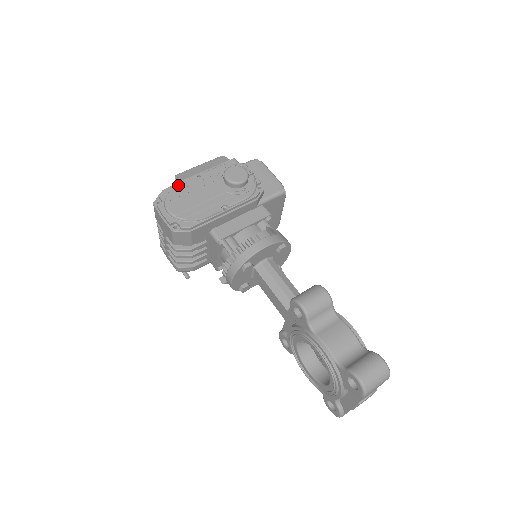
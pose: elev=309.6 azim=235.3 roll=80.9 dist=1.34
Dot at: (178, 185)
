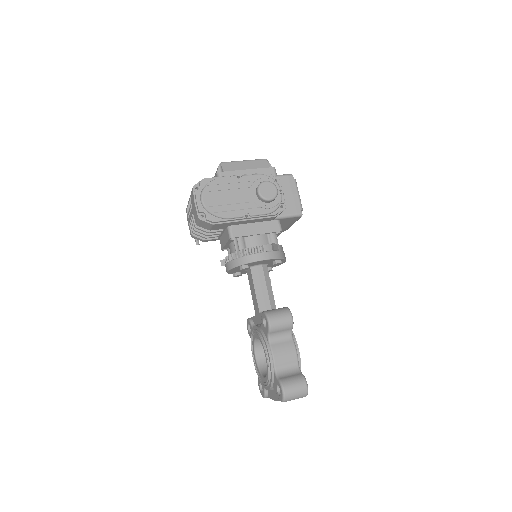
Dot at: (218, 179)
